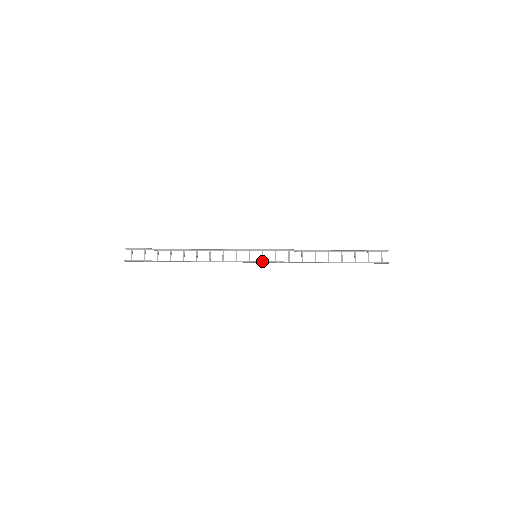
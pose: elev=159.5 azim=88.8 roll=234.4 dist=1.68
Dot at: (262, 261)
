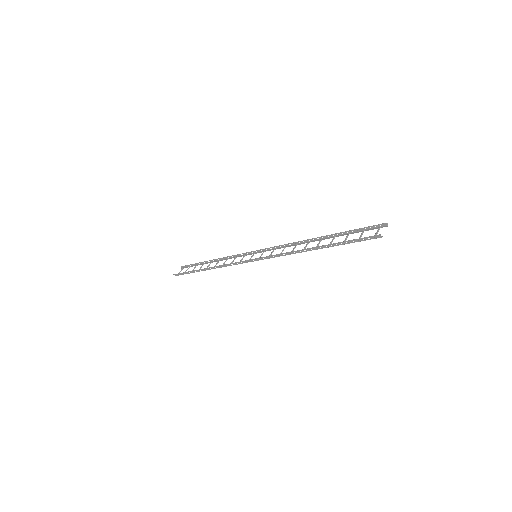
Dot at: (258, 259)
